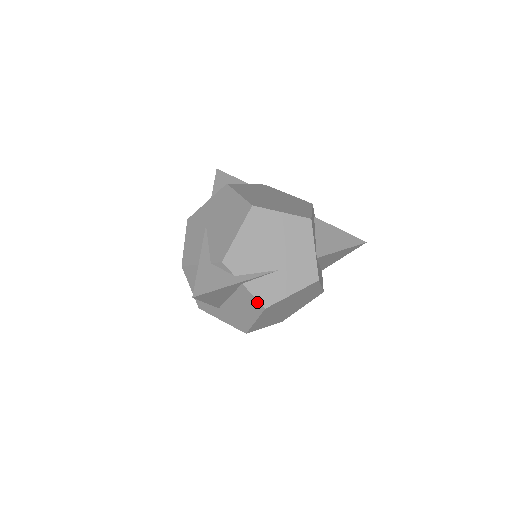
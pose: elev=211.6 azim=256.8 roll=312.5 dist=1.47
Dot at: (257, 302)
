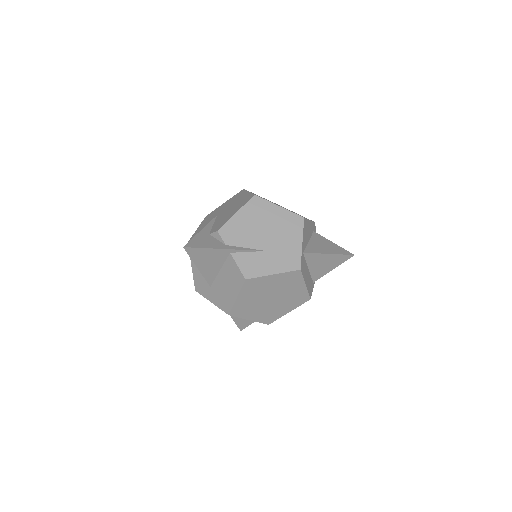
Dot at: (240, 273)
